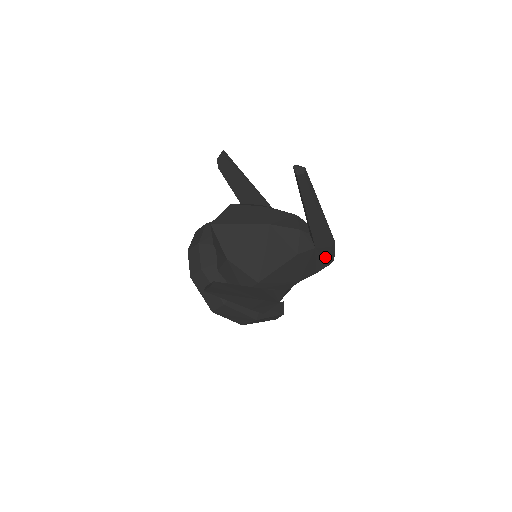
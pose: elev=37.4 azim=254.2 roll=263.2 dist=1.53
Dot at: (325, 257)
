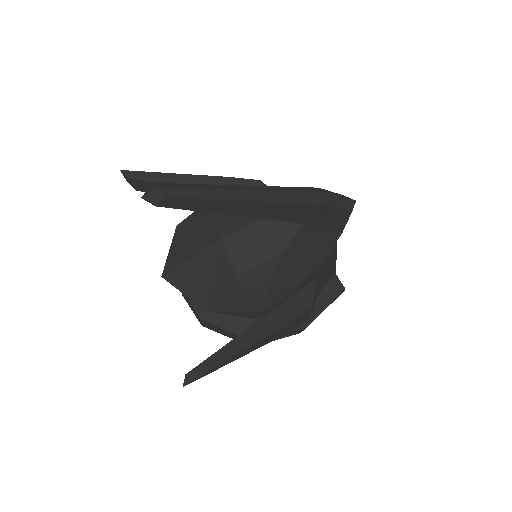
Dot at: (333, 215)
